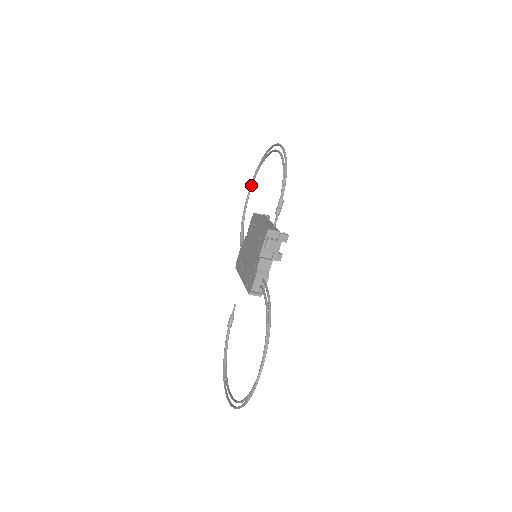
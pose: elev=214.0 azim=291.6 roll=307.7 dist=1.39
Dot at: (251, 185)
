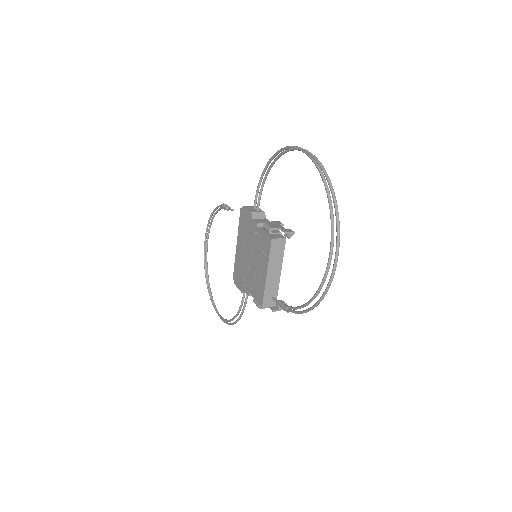
Dot at: (306, 154)
